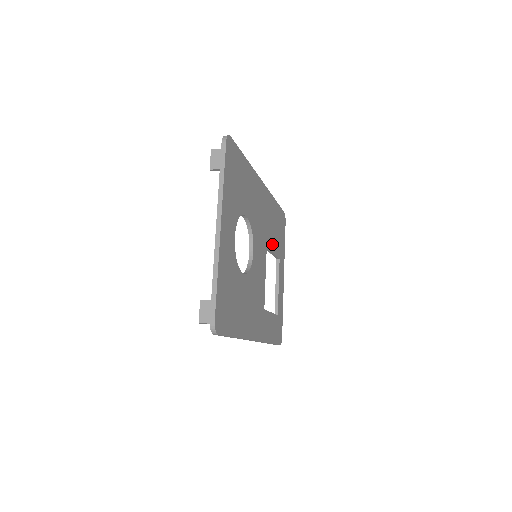
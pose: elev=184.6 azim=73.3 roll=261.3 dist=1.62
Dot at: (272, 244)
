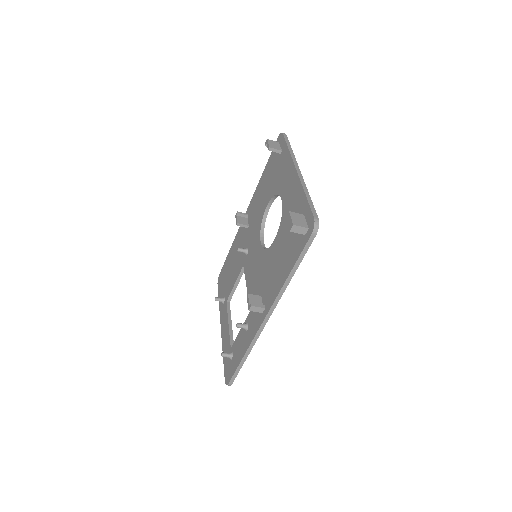
Dot at: occluded
